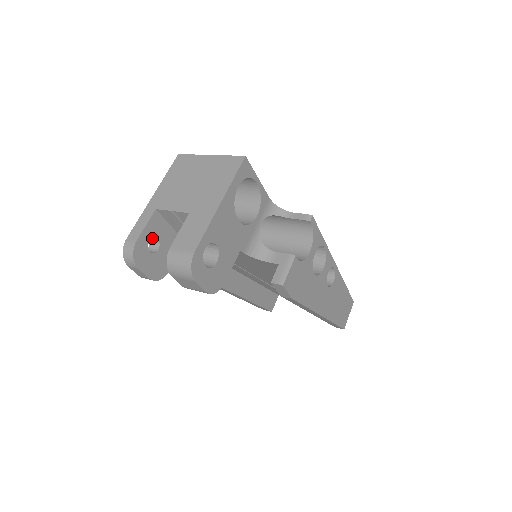
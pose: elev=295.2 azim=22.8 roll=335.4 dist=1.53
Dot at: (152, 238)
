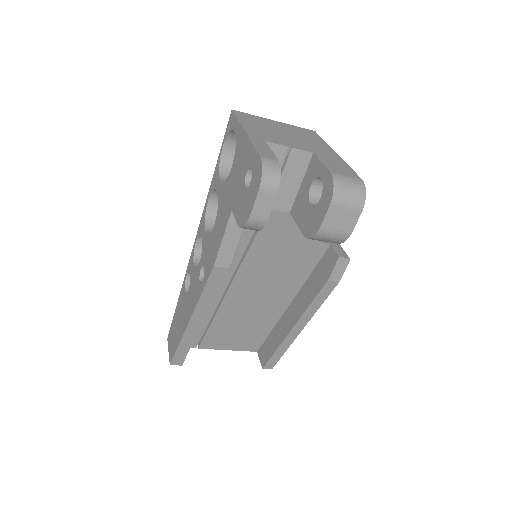
Dot at: occluded
